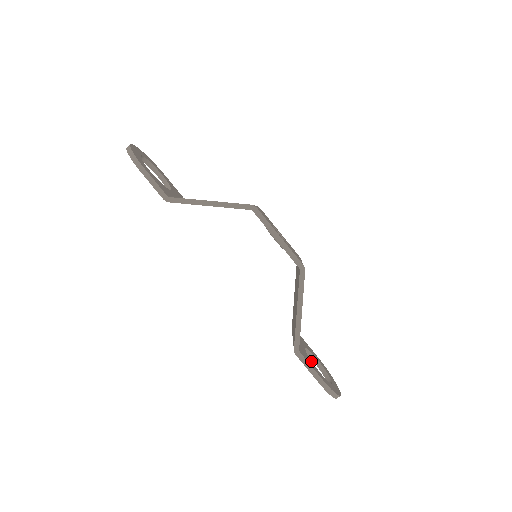
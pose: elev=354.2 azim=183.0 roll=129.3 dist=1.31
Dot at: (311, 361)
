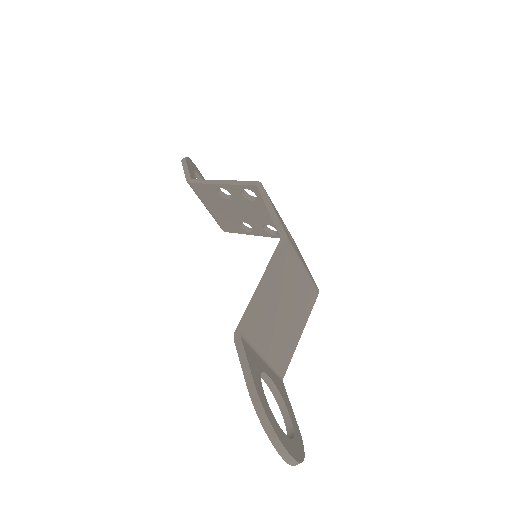
Dot at: (260, 373)
